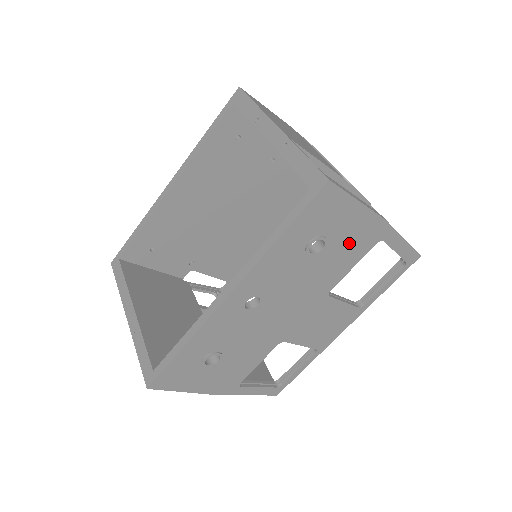
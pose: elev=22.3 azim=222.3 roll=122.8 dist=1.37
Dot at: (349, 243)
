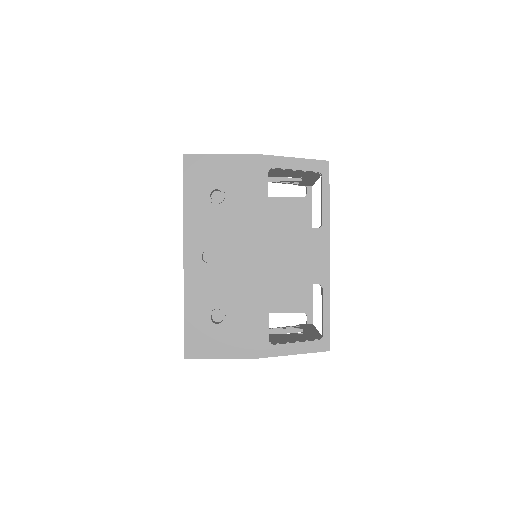
Dot at: (243, 183)
